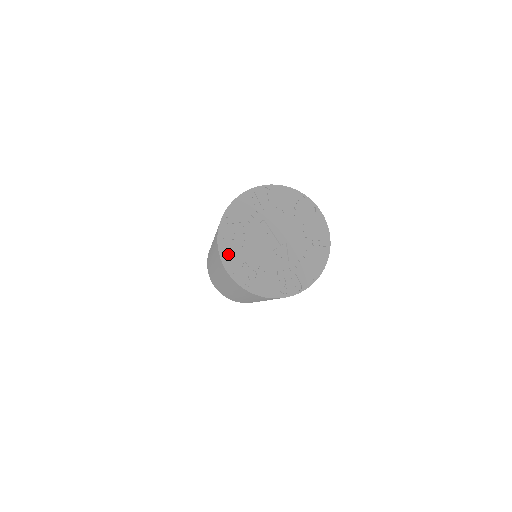
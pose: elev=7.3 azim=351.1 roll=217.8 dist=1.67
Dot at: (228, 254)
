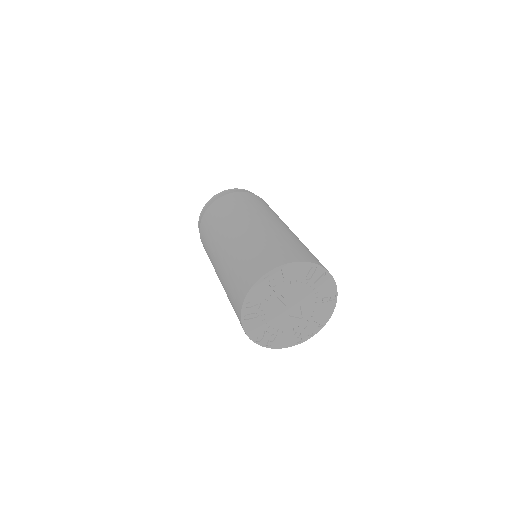
Dot at: (251, 329)
